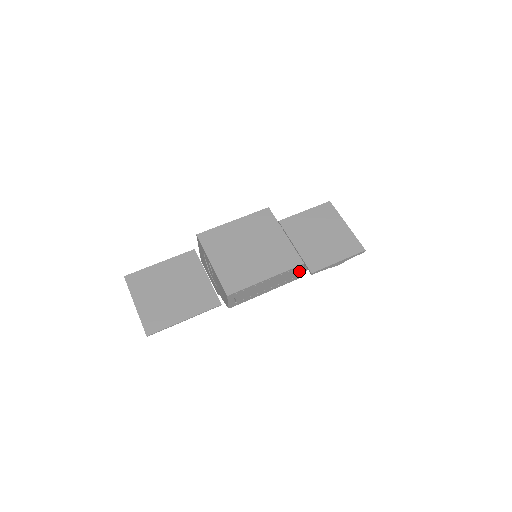
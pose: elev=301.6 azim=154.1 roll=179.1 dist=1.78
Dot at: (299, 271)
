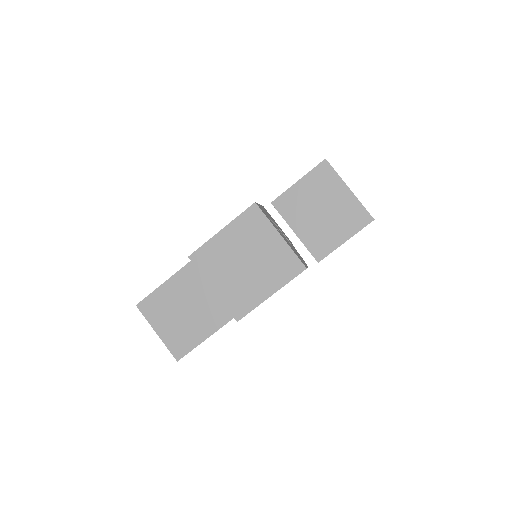
Dot at: occluded
